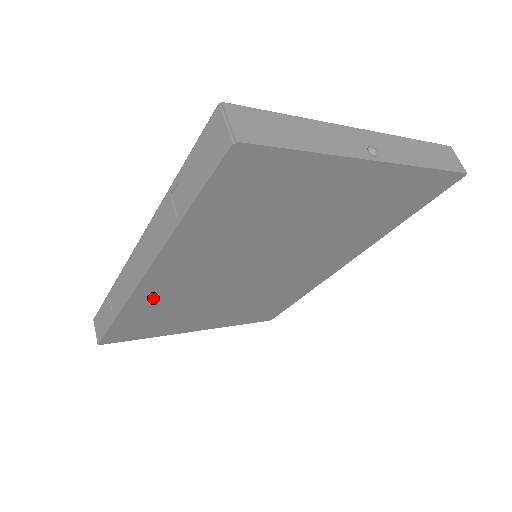
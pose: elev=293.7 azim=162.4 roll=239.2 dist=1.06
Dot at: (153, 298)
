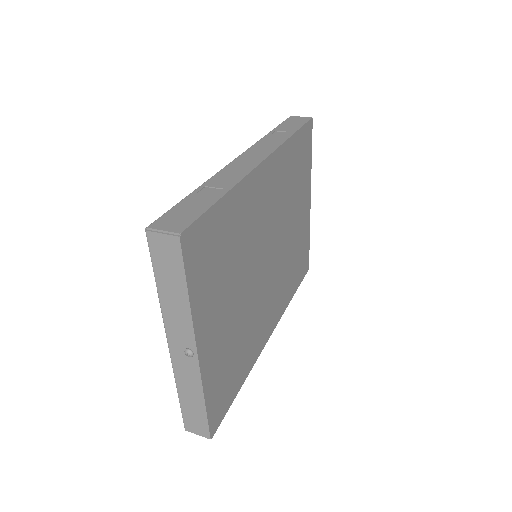
Dot at: (247, 200)
